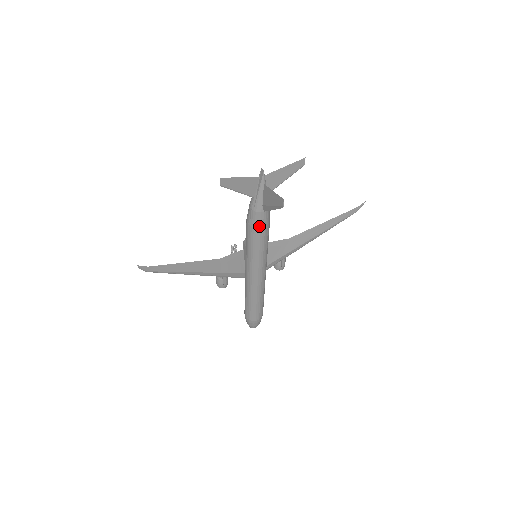
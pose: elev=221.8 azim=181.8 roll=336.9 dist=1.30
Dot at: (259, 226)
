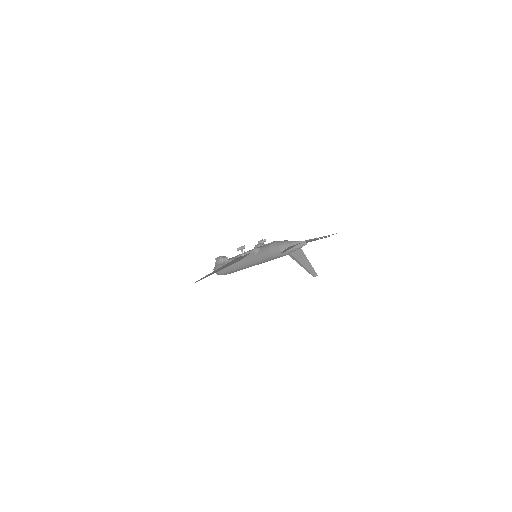
Dot at: (278, 257)
